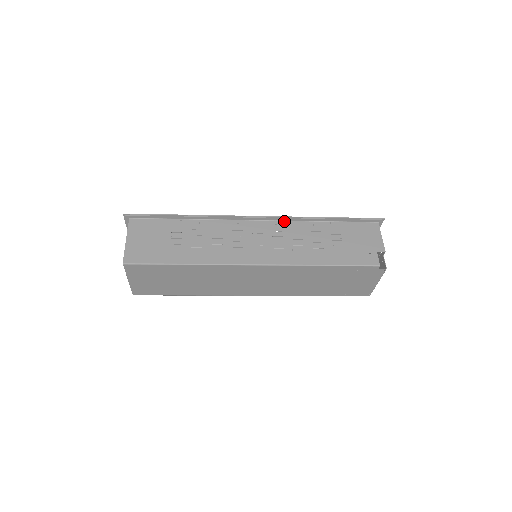
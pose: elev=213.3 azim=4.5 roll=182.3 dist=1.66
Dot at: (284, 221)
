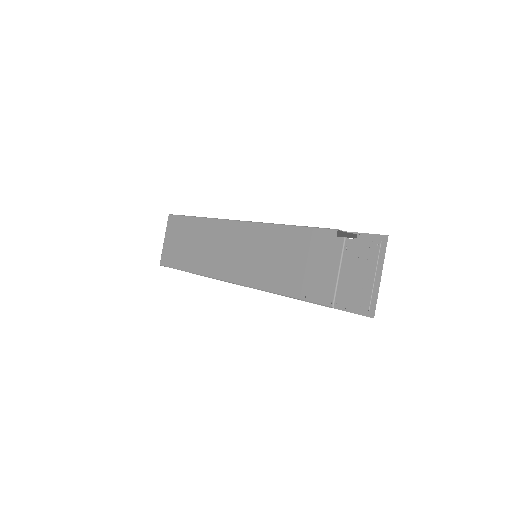
Dot at: occluded
